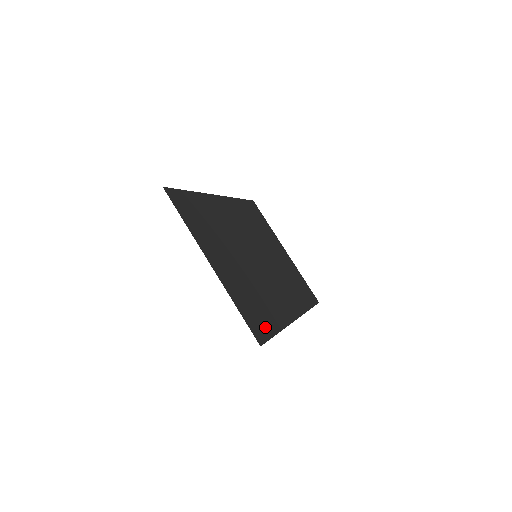
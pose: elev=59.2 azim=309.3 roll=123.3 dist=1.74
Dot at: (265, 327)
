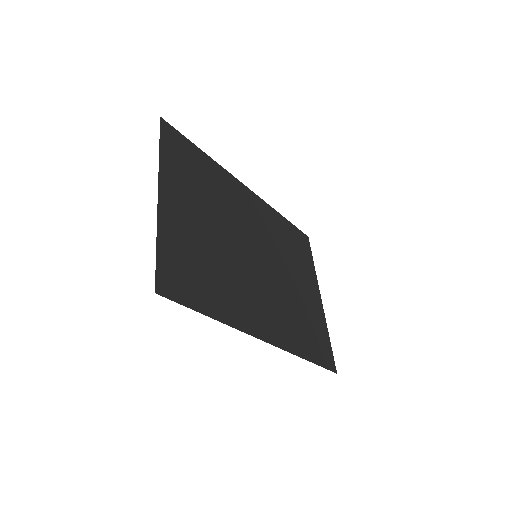
Dot at: (190, 293)
